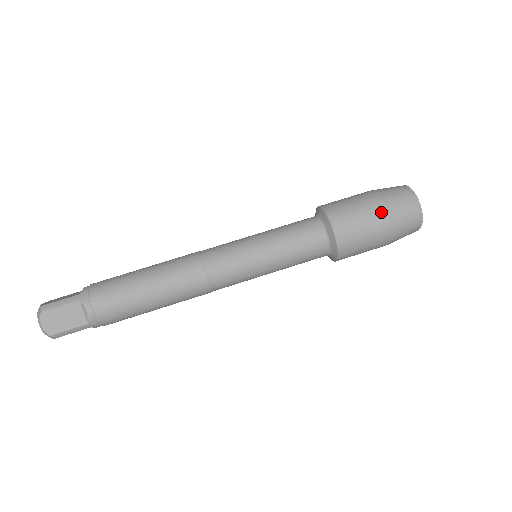
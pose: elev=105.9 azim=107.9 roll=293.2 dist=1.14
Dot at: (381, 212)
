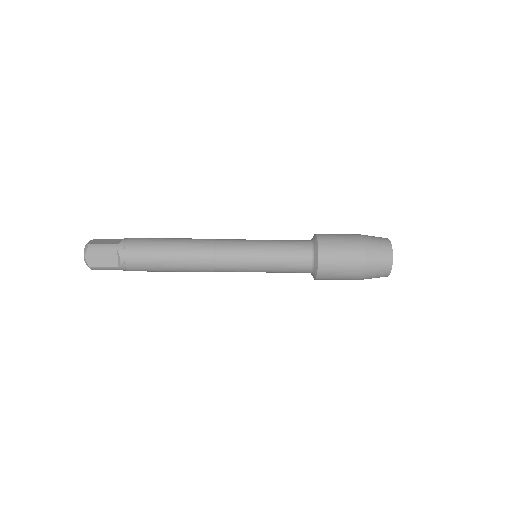
Dot at: occluded
